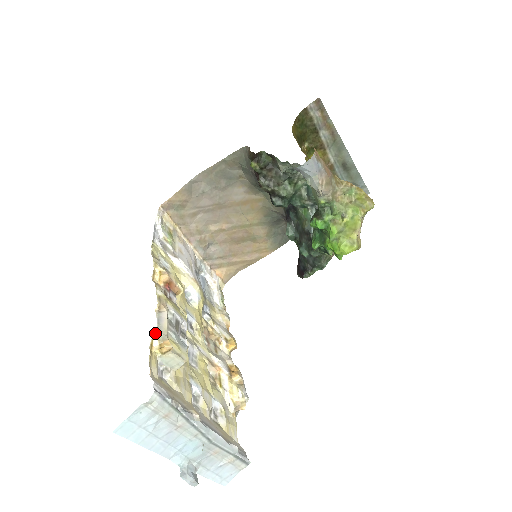
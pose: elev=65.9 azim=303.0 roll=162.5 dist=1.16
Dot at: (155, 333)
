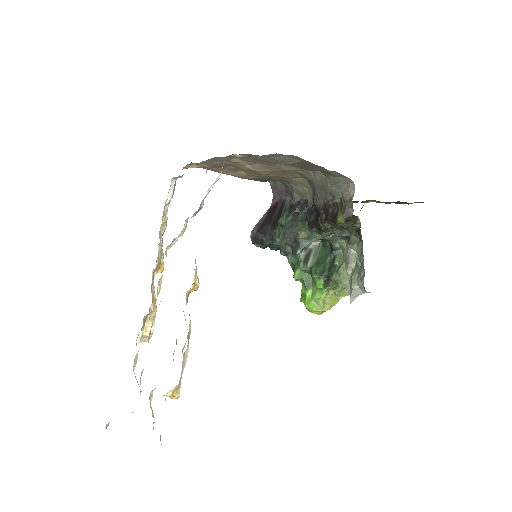
Dot at: (176, 385)
